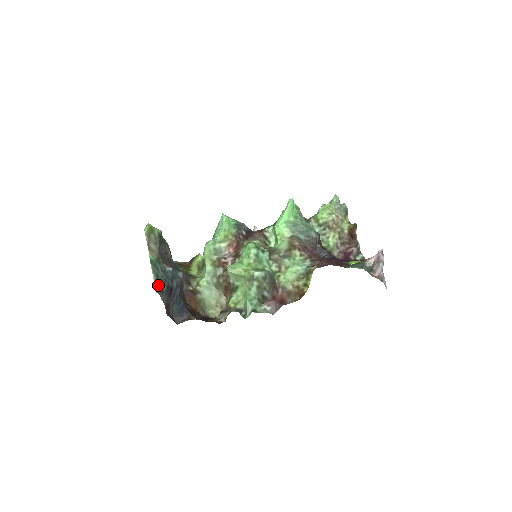
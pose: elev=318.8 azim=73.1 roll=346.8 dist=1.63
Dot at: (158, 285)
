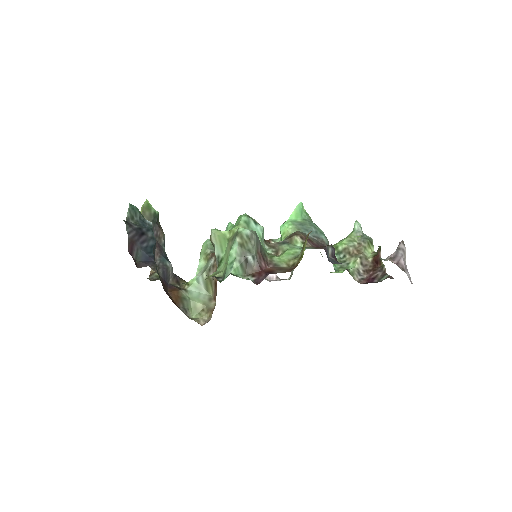
Dot at: (129, 222)
